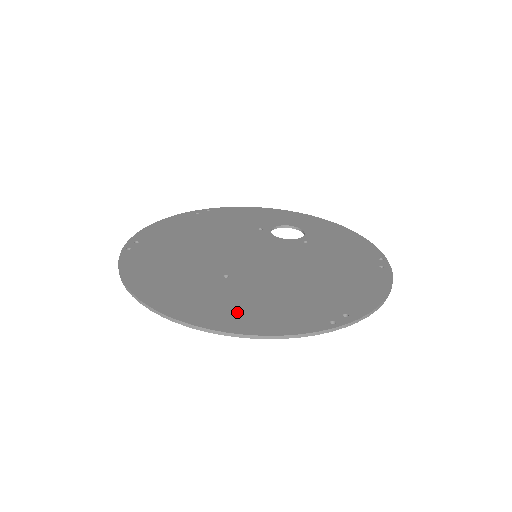
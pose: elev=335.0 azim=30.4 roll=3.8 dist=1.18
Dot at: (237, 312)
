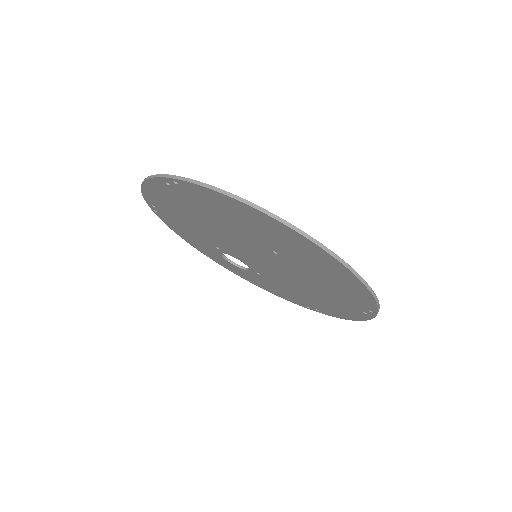
Dot at: occluded
